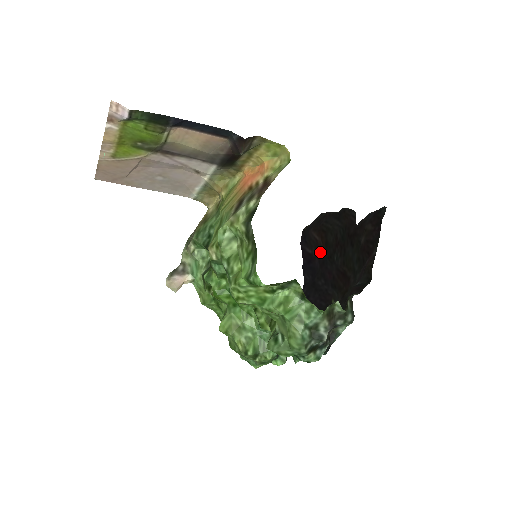
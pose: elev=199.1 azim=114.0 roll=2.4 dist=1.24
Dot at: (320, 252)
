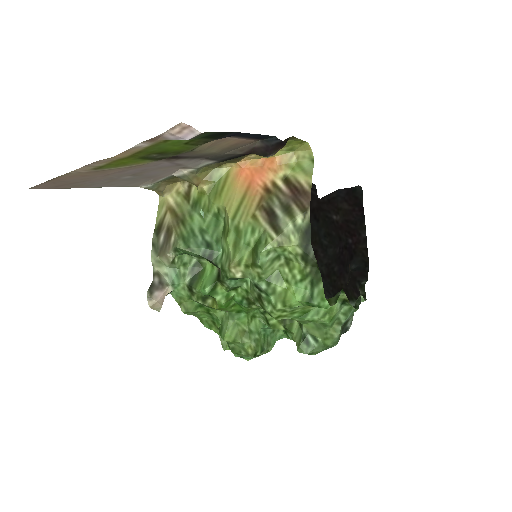
Dot at: occluded
